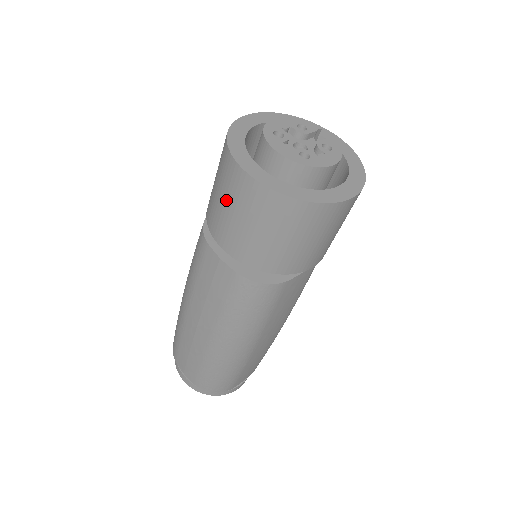
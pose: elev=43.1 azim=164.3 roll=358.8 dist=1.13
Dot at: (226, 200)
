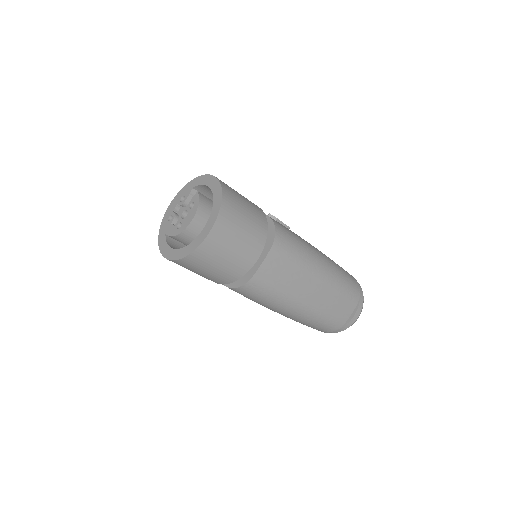
Dot at: occluded
